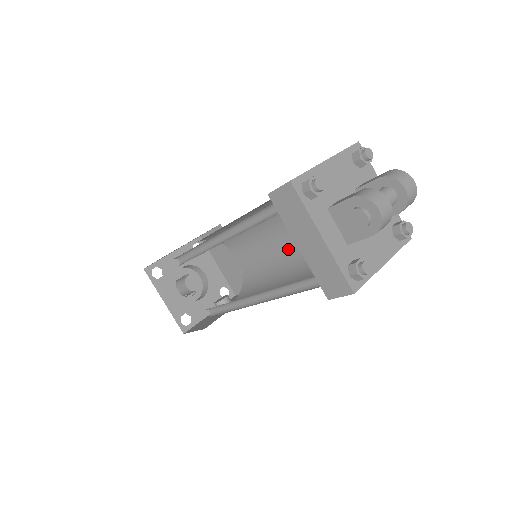
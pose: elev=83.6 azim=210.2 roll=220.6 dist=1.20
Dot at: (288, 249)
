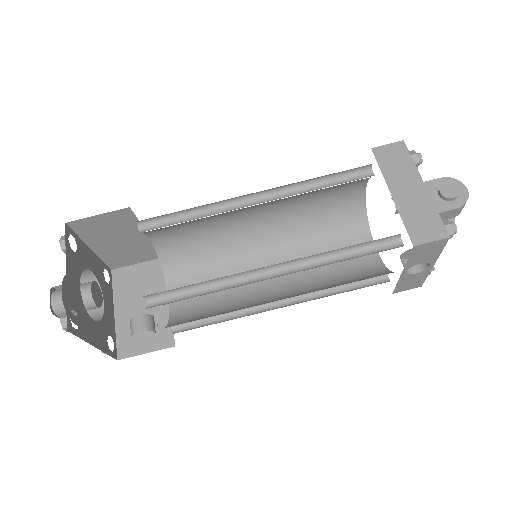
Dot at: (267, 286)
